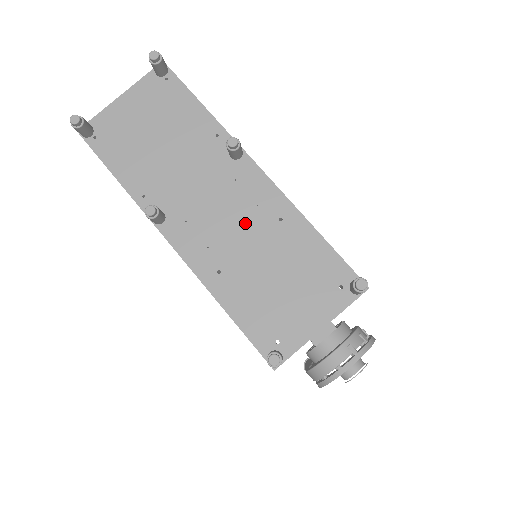
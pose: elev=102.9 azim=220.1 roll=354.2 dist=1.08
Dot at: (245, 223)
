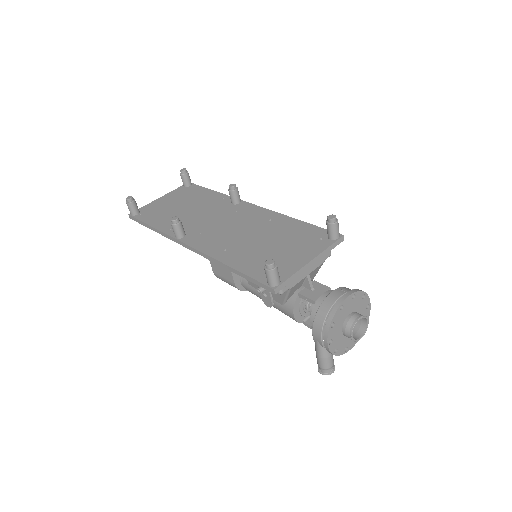
Dot at: (244, 226)
